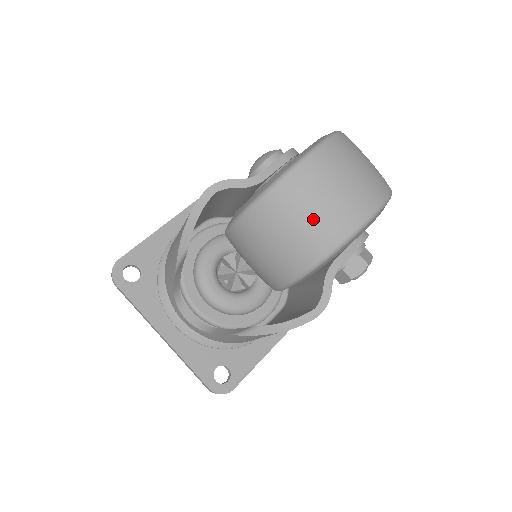
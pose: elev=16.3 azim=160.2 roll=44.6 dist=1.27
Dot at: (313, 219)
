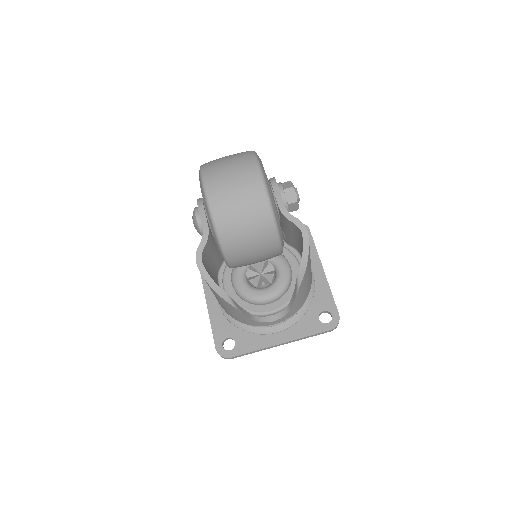
Dot at: (245, 209)
